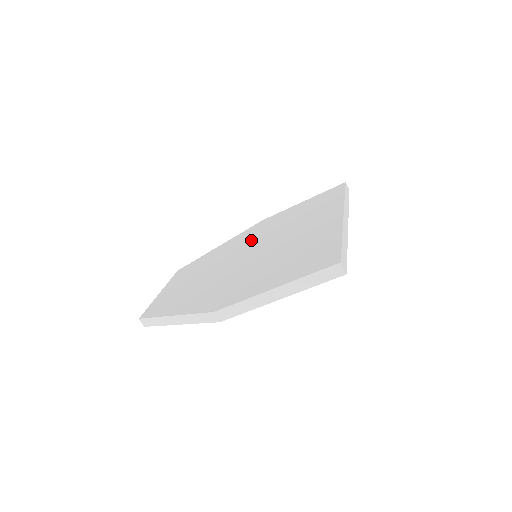
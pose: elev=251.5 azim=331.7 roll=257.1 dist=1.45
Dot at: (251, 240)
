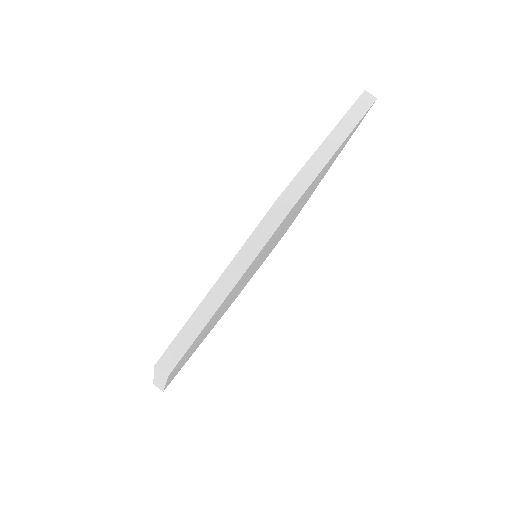
Dot at: occluded
